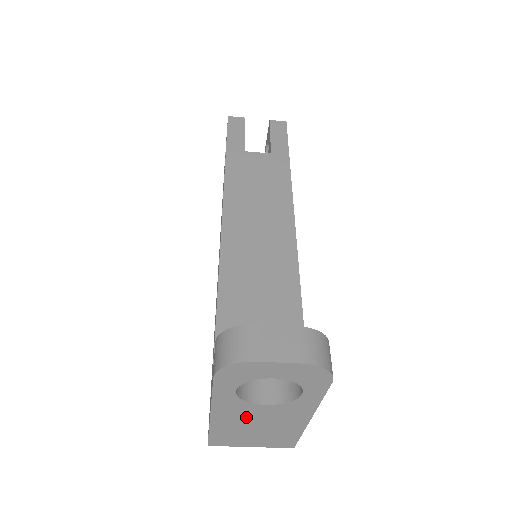
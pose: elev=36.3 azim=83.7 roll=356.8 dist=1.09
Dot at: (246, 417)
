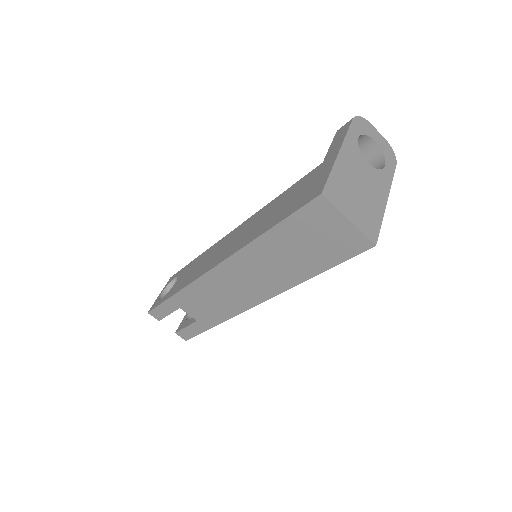
Dot at: (356, 169)
